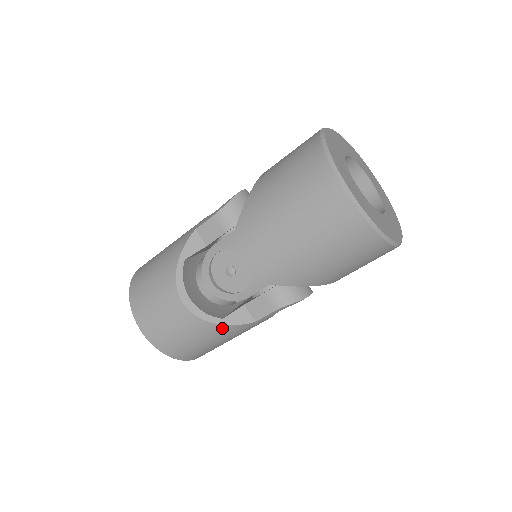
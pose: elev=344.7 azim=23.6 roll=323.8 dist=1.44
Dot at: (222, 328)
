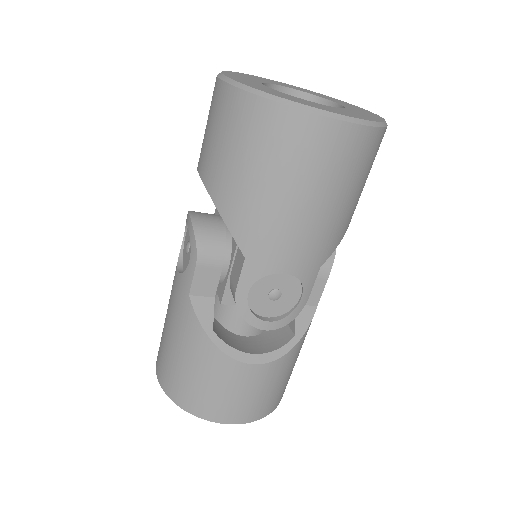
Dot at: (300, 342)
